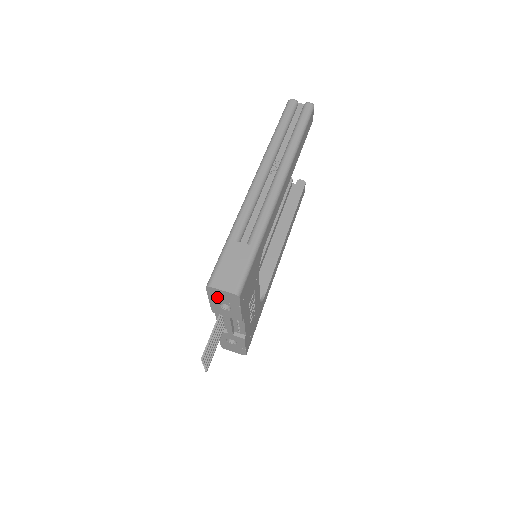
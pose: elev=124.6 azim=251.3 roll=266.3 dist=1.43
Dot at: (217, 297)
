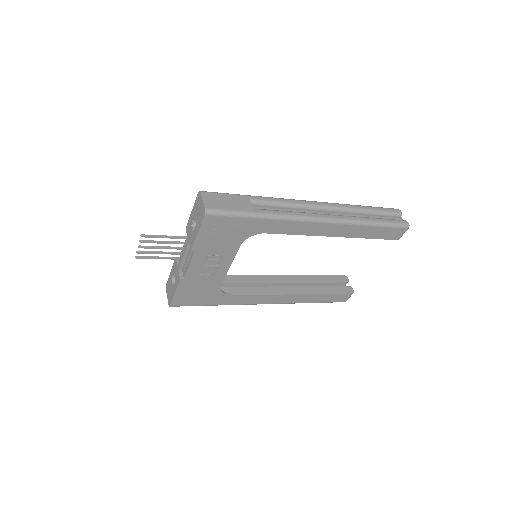
Dot at: (197, 208)
